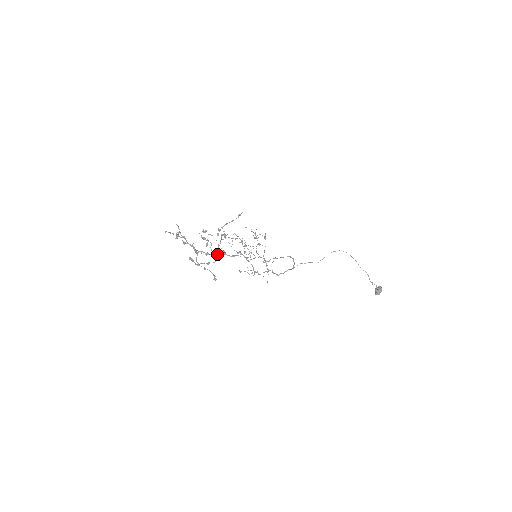
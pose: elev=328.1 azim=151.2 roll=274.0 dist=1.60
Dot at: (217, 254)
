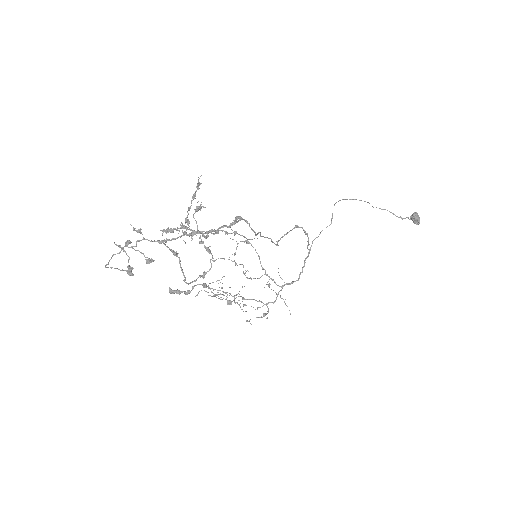
Dot at: (206, 249)
